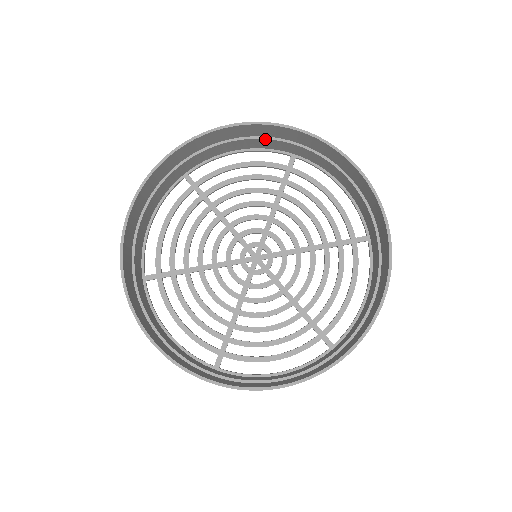
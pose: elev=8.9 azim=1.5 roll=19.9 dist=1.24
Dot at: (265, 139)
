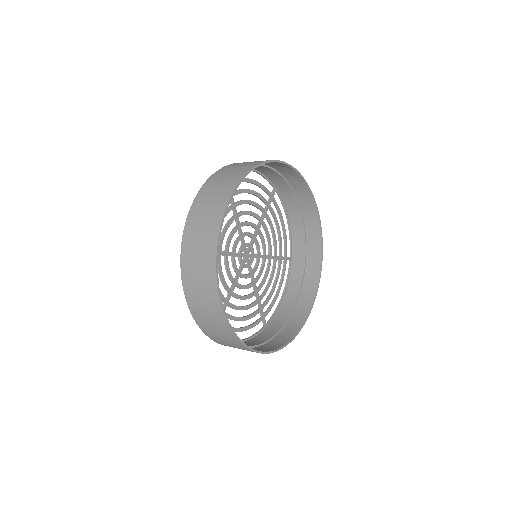
Dot at: (279, 175)
